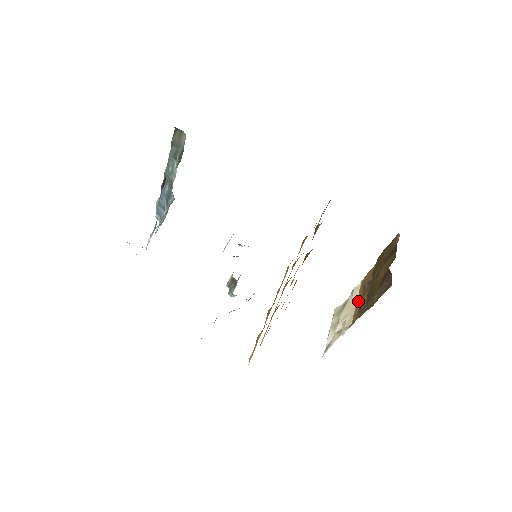
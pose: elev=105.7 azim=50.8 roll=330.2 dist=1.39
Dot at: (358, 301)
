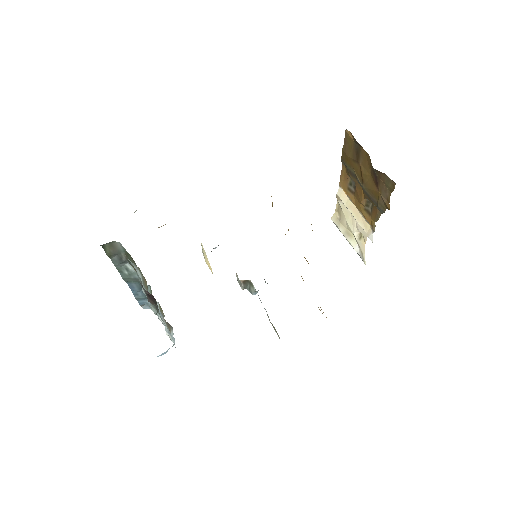
Dot at: (357, 205)
